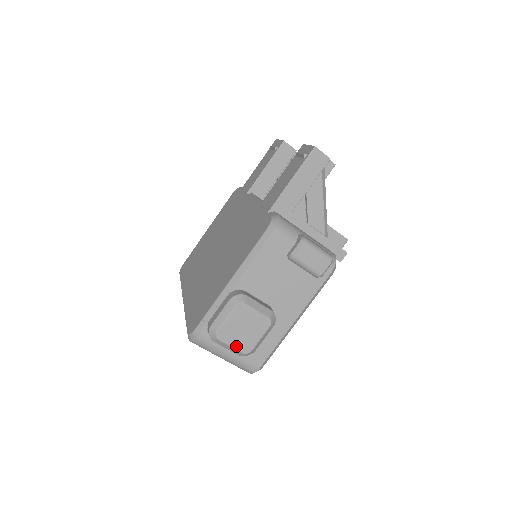
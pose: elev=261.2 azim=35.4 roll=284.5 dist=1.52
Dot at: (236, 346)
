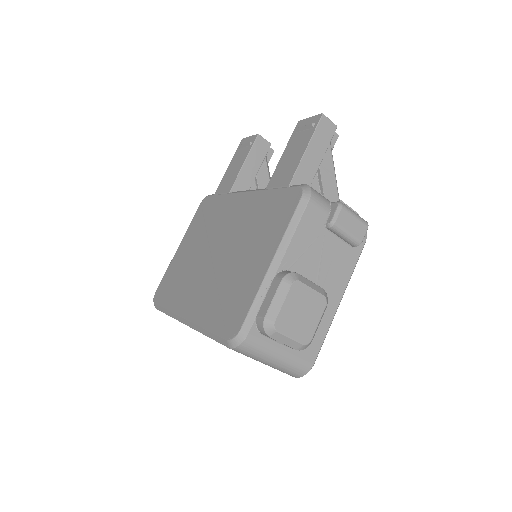
Dot at: (296, 337)
